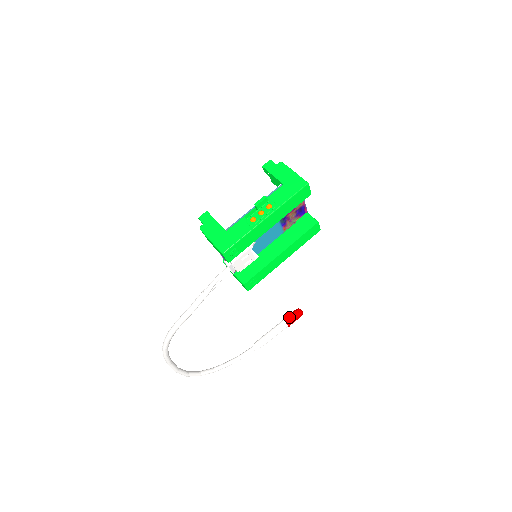
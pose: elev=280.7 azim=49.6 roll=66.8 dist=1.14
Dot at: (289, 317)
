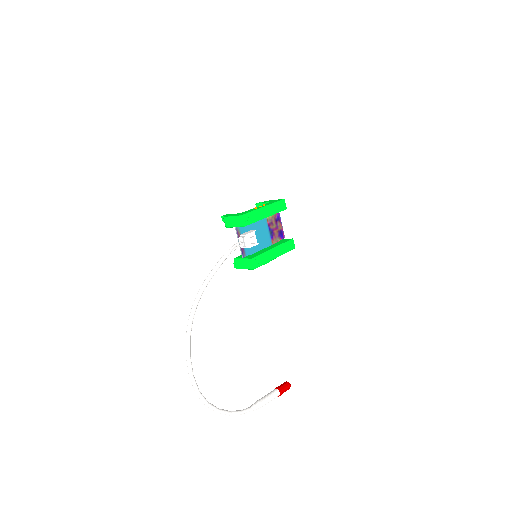
Dot at: (279, 386)
